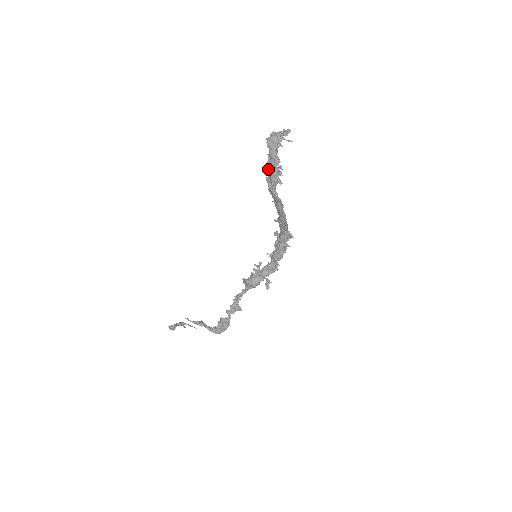
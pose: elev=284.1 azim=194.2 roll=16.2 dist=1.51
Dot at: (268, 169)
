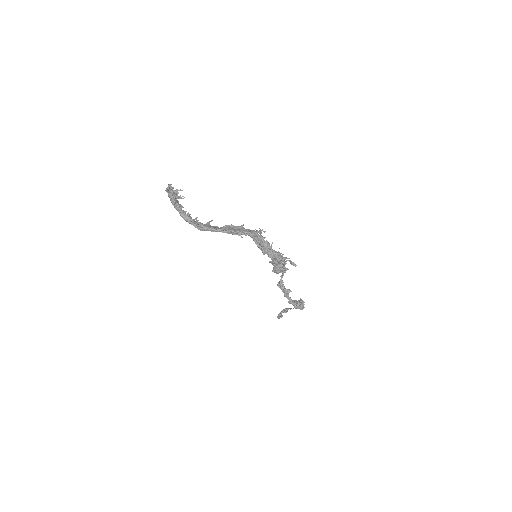
Dot at: (182, 217)
